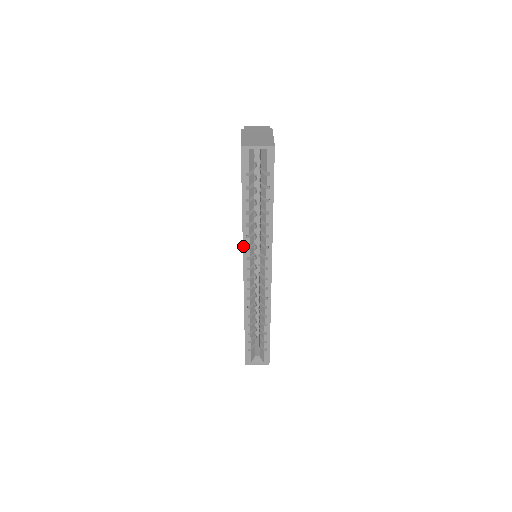
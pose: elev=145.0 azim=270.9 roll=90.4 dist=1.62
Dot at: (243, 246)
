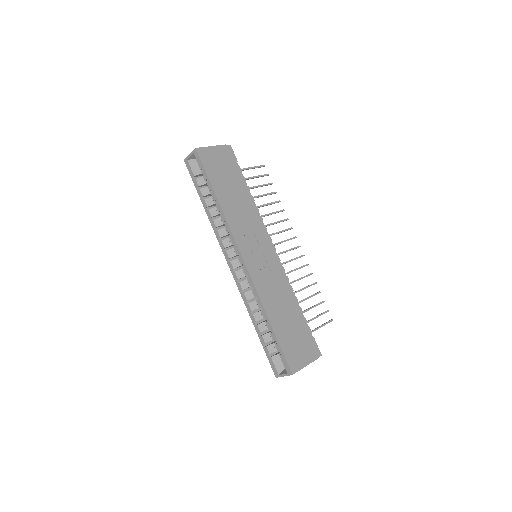
Dot at: (218, 239)
